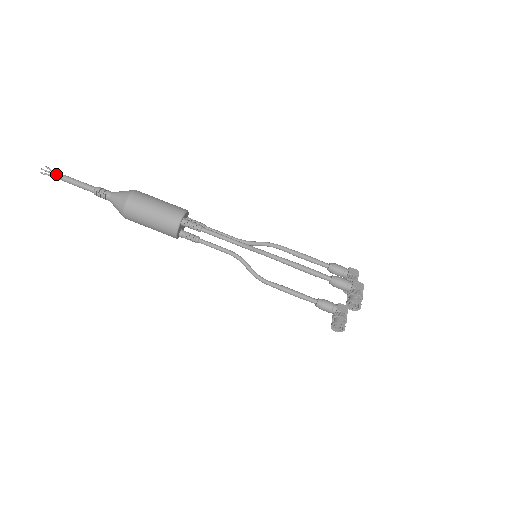
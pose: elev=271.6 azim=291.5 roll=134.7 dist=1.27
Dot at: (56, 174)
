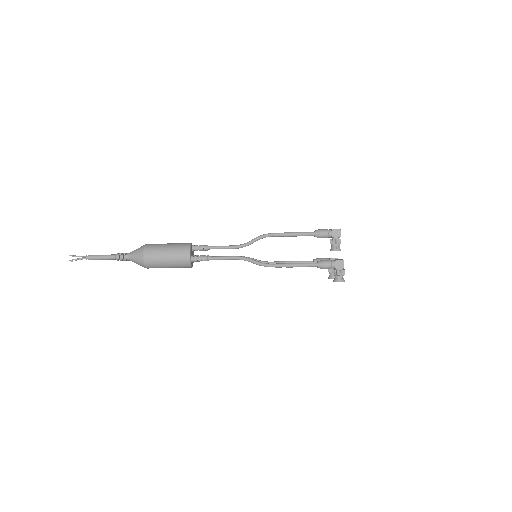
Dot at: (82, 259)
